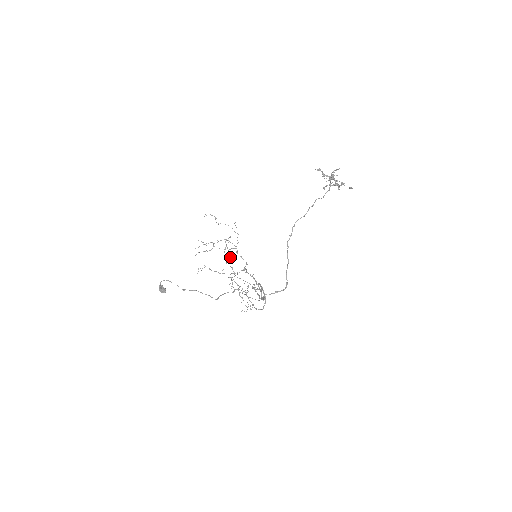
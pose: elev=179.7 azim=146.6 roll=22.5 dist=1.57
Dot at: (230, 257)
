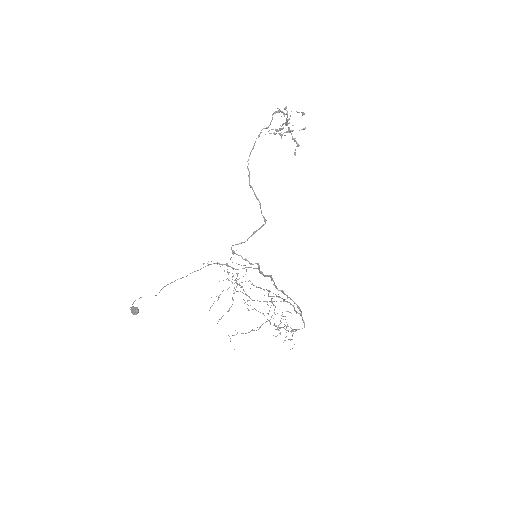
Dot at: occluded
